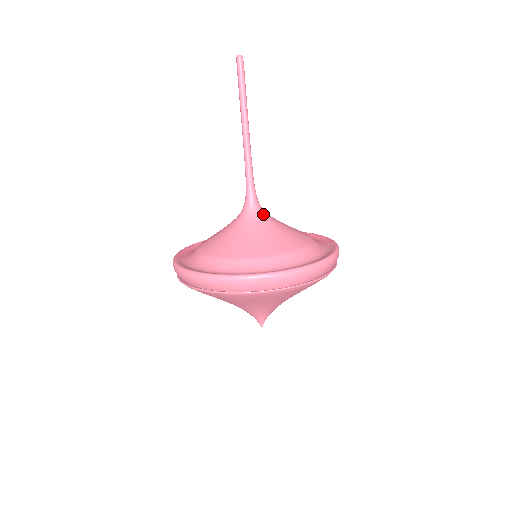
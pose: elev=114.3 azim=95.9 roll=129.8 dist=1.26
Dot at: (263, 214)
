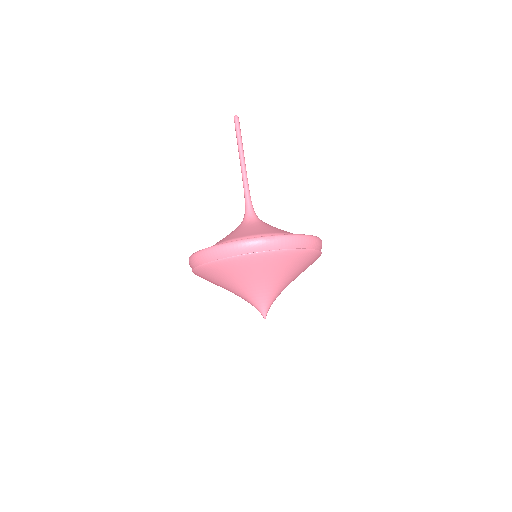
Dot at: (260, 220)
